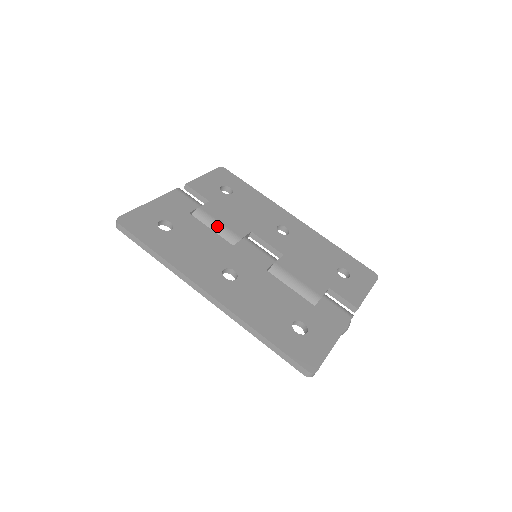
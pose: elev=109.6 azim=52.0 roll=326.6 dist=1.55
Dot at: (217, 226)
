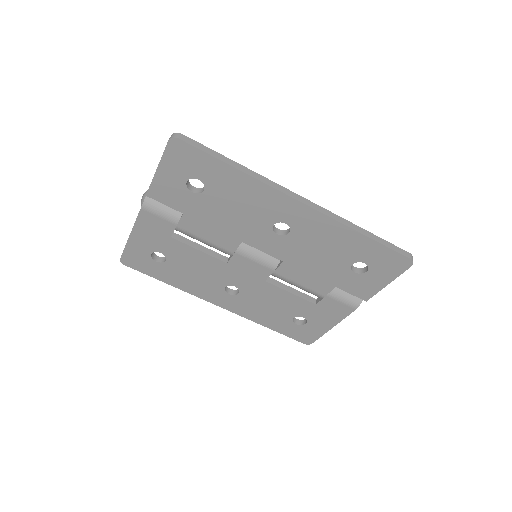
Dot at: (204, 243)
